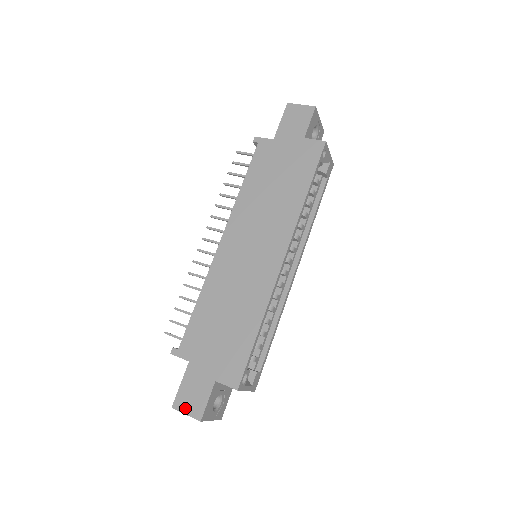
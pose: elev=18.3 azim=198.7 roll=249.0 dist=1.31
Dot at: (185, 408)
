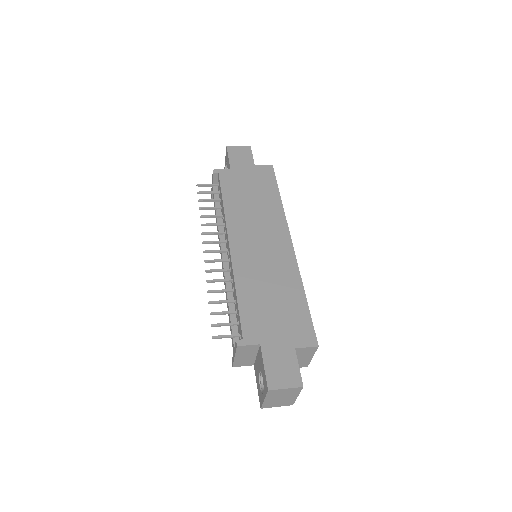
Dot at: (282, 383)
